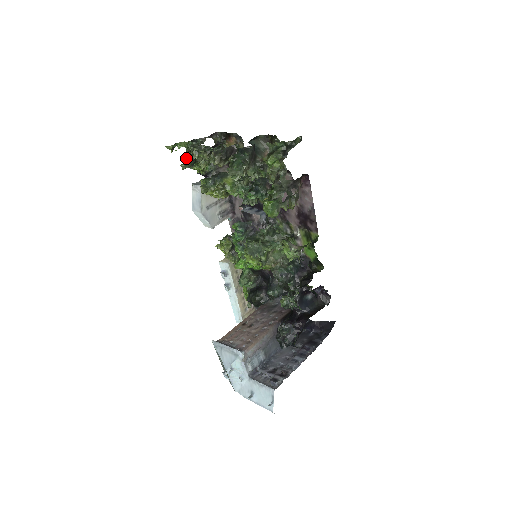
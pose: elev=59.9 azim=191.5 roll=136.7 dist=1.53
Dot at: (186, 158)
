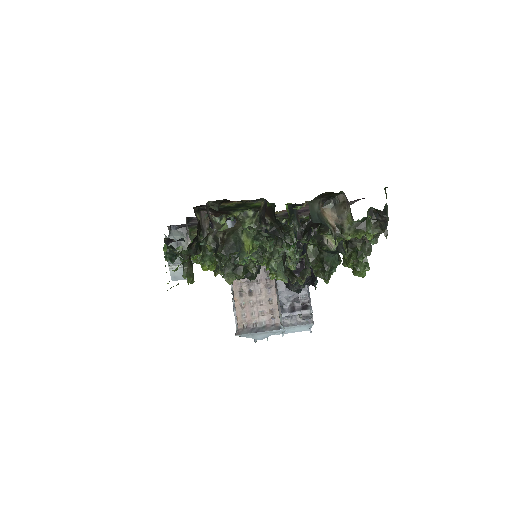
Dot at: (173, 262)
